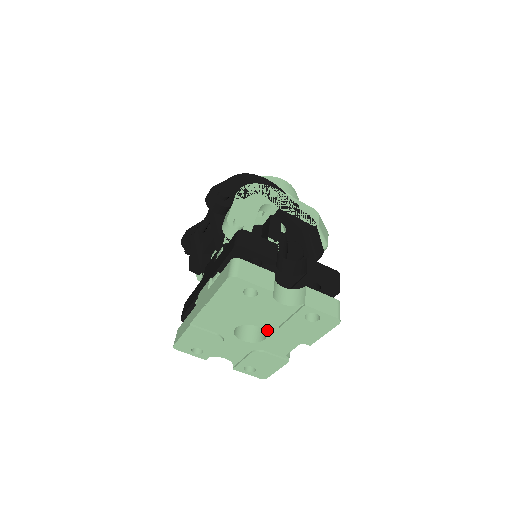
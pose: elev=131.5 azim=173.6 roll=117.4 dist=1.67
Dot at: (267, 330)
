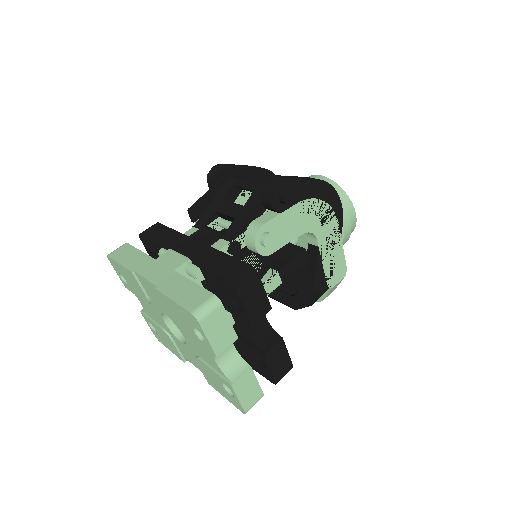
Dot at: (188, 344)
